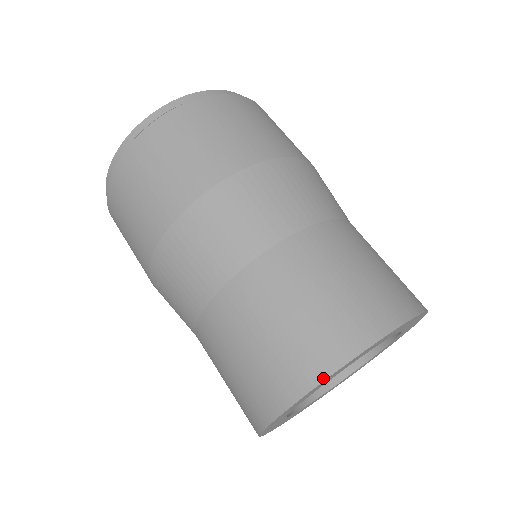
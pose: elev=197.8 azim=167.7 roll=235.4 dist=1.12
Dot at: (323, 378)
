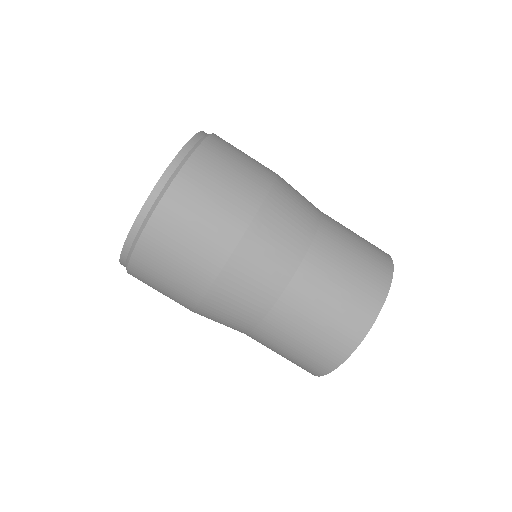
Dot at: (343, 361)
